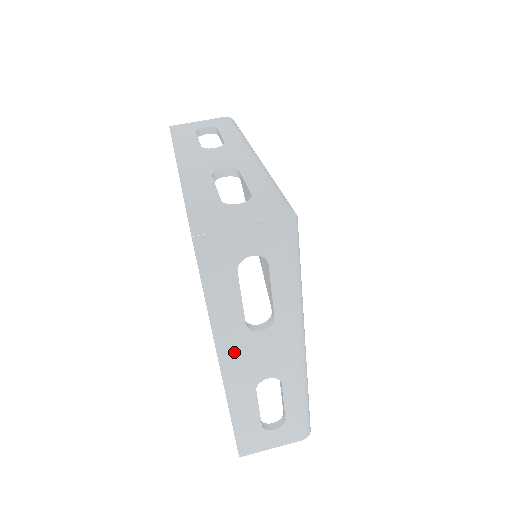
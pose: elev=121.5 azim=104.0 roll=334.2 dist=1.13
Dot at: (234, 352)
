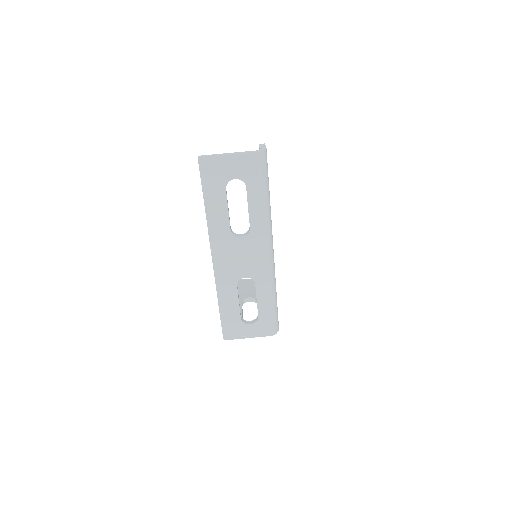
Dot at: occluded
